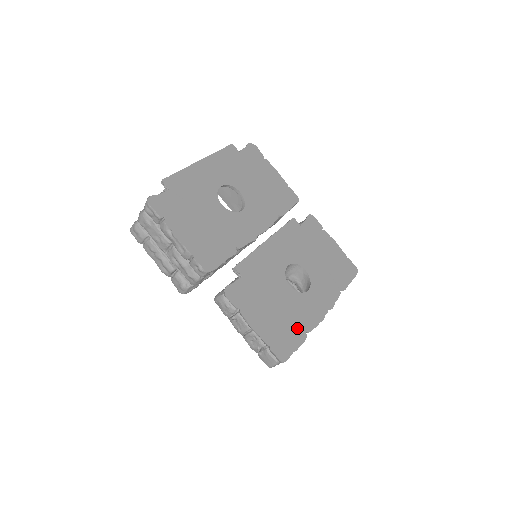
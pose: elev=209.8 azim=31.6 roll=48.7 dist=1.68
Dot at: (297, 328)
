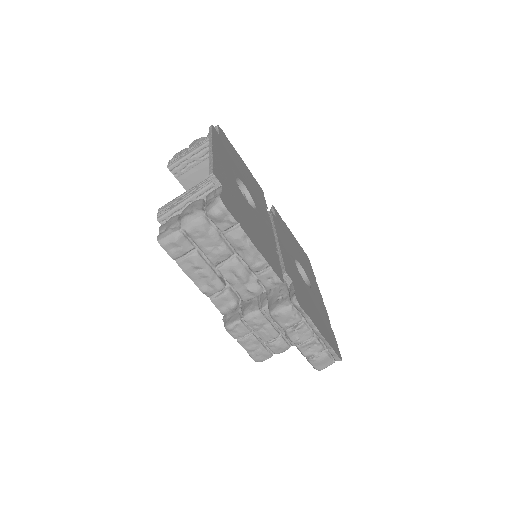
Dot at: (327, 324)
